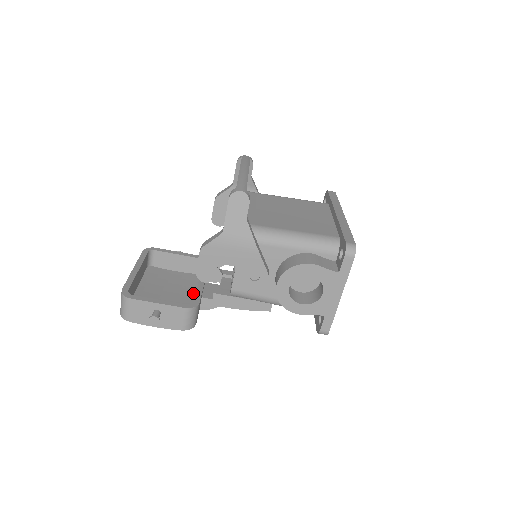
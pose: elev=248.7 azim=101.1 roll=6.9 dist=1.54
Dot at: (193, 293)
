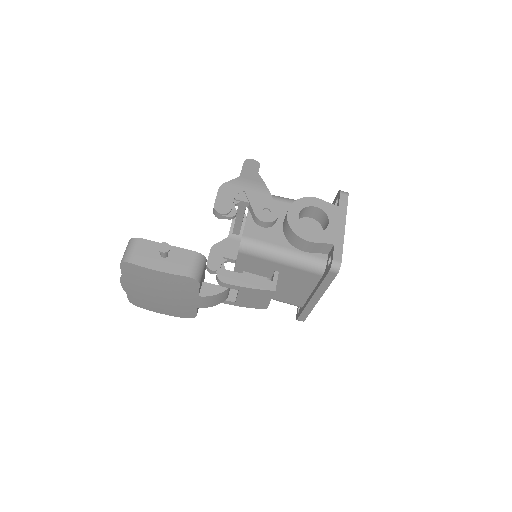
Dot at: occluded
